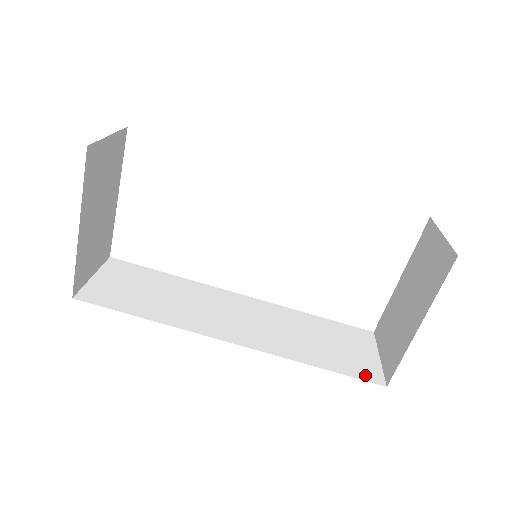
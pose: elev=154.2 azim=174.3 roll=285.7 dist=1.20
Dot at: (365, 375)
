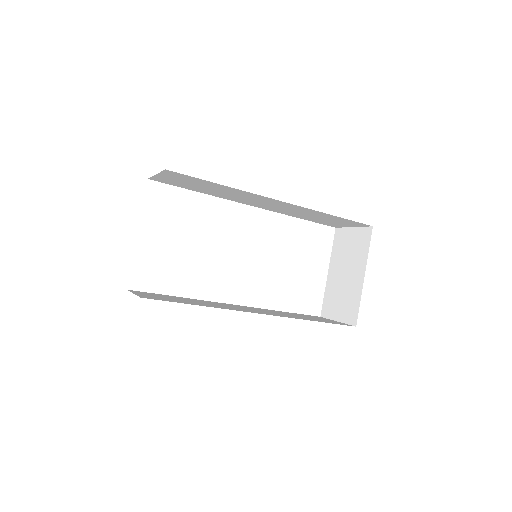
Dot at: (341, 324)
